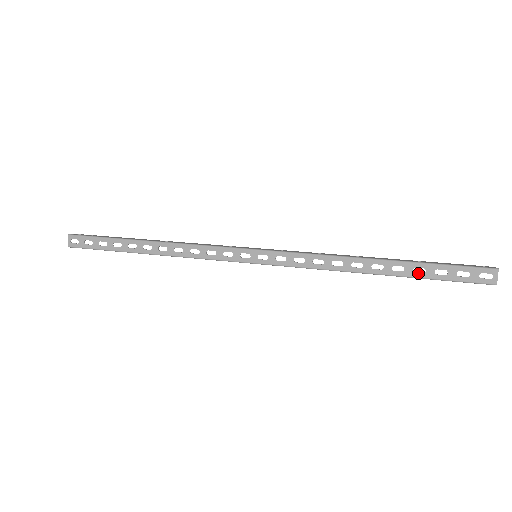
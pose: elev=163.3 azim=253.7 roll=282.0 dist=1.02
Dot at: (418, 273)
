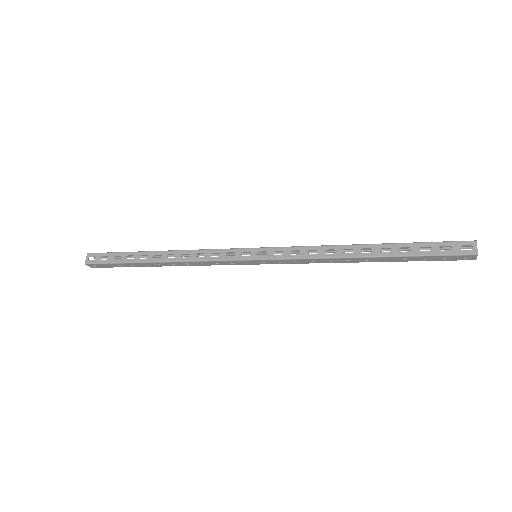
Dot at: (404, 252)
